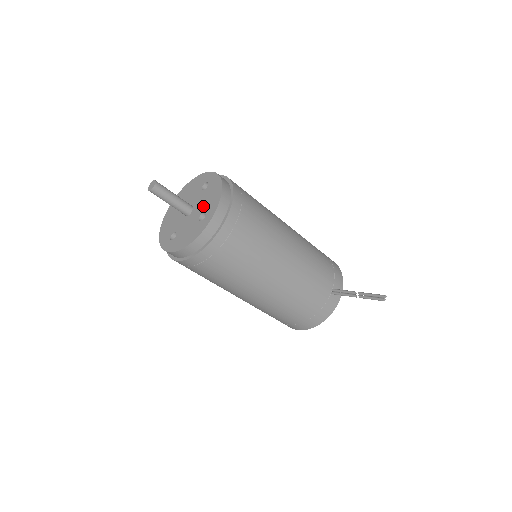
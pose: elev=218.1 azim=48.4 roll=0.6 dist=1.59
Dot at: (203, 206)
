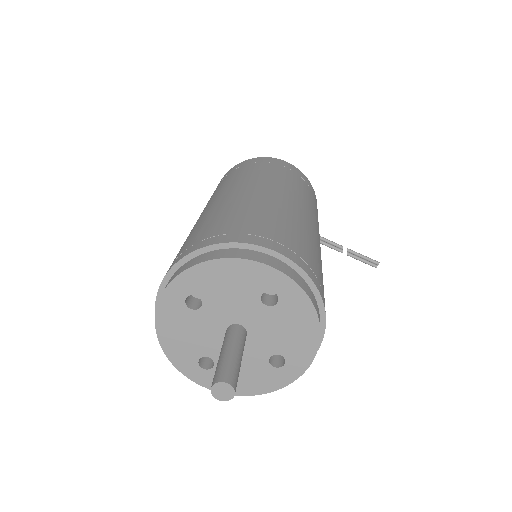
Dot at: (276, 343)
